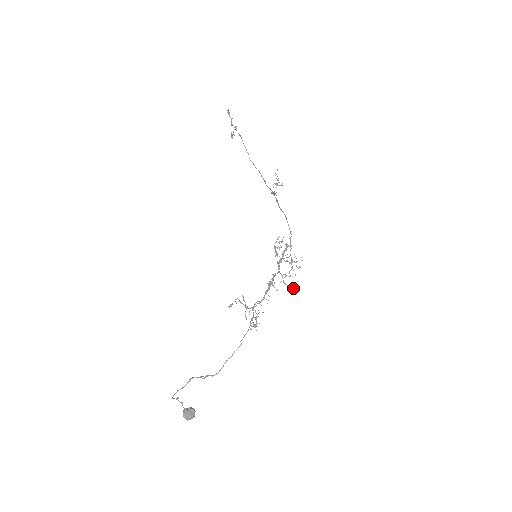
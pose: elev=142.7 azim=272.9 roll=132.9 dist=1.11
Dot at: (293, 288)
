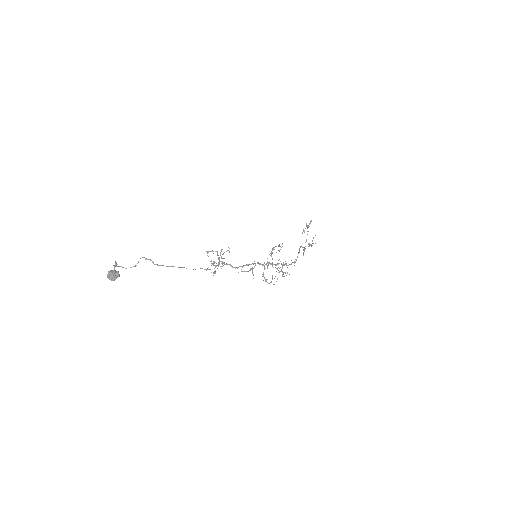
Dot at: (267, 282)
